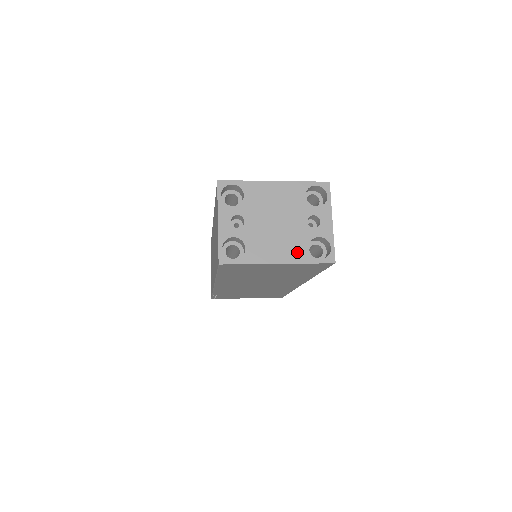
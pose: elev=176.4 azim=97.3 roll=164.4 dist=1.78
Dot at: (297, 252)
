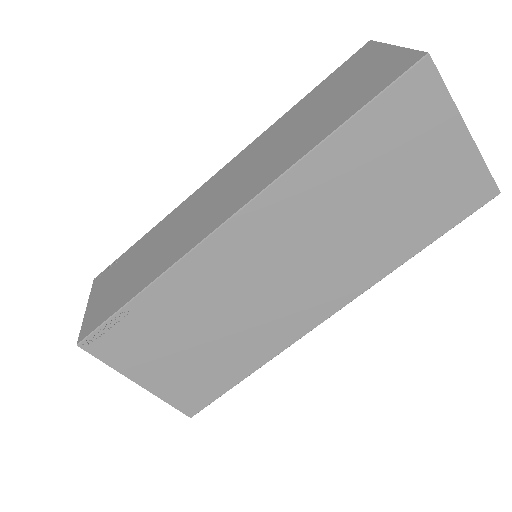
Dot at: occluded
